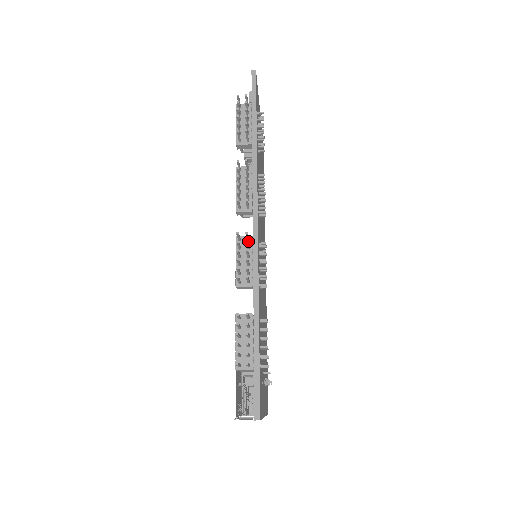
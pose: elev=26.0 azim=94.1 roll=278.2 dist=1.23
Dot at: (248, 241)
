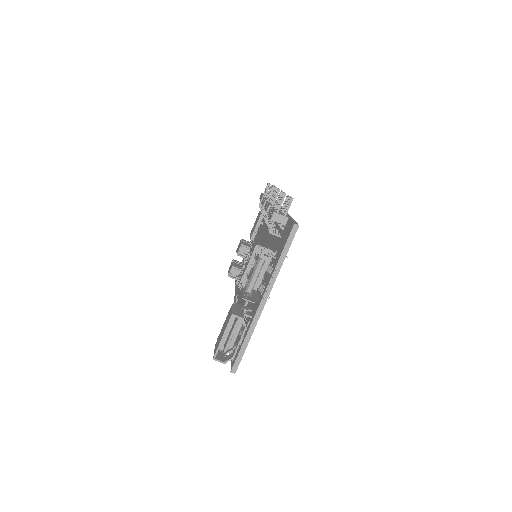
Dot at: occluded
